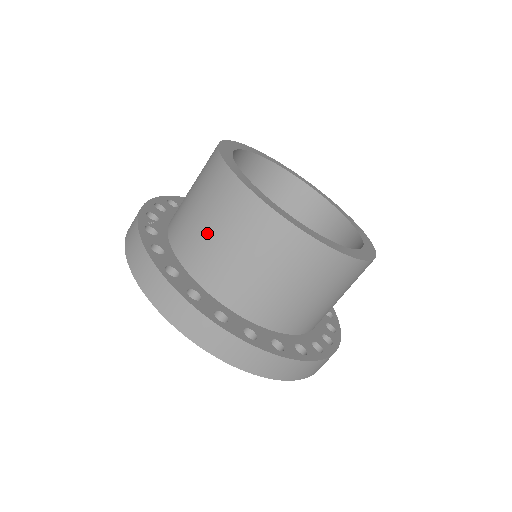
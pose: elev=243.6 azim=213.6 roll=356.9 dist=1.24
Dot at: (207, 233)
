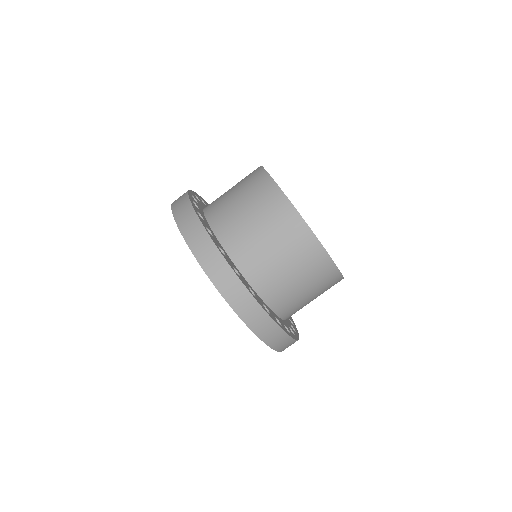
Dot at: occluded
